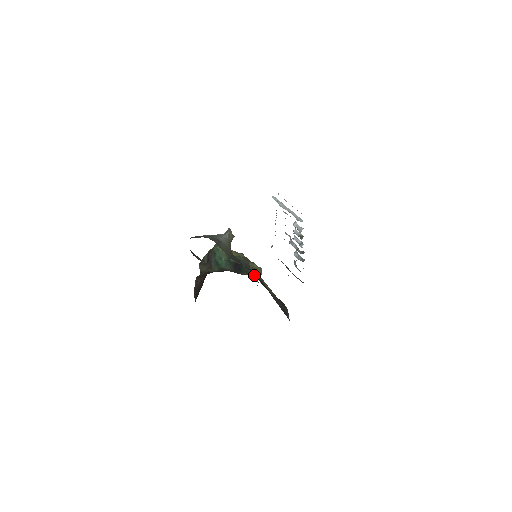
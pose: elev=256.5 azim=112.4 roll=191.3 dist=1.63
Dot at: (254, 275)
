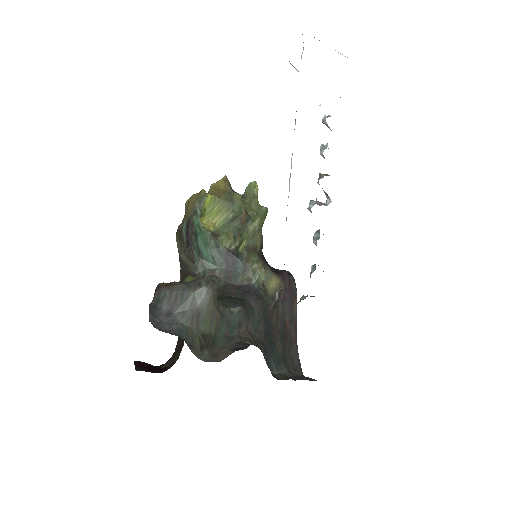
Dot at: (252, 311)
